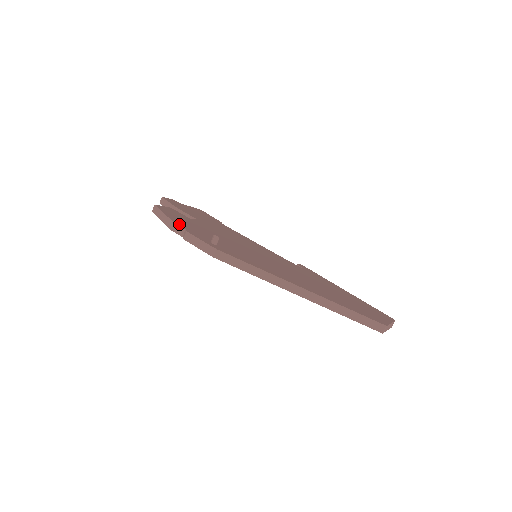
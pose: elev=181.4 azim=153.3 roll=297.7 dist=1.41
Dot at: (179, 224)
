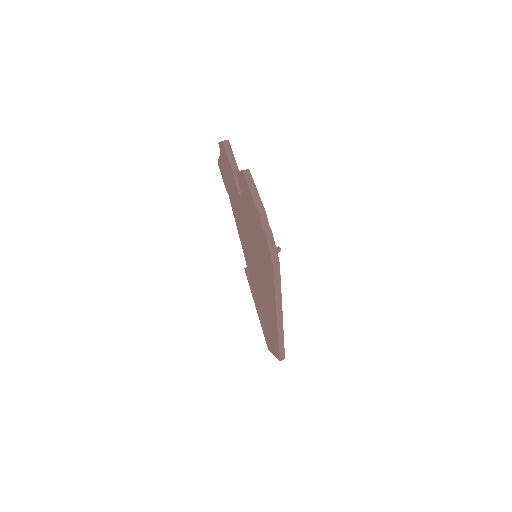
Dot at: (266, 216)
